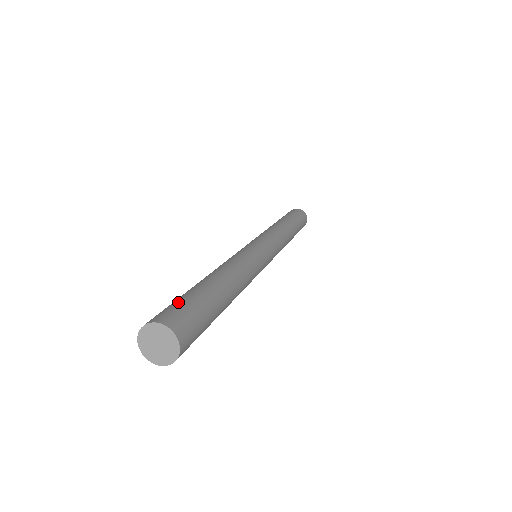
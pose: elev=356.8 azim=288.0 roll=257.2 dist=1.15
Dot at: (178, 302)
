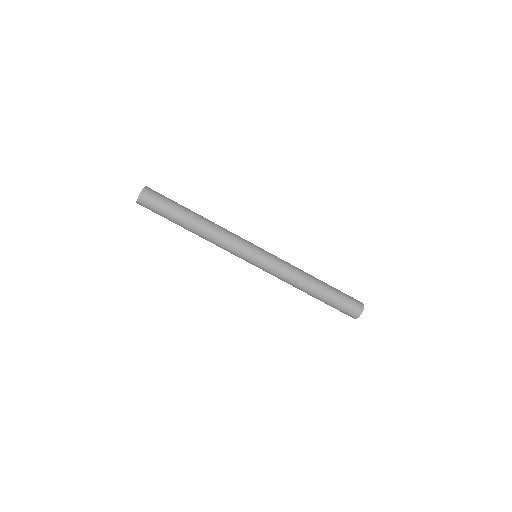
Dot at: occluded
